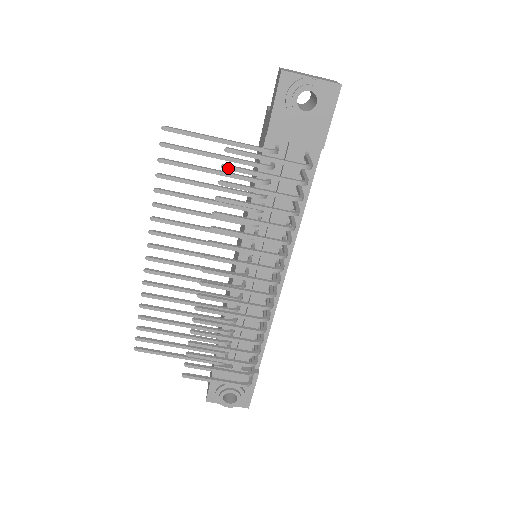
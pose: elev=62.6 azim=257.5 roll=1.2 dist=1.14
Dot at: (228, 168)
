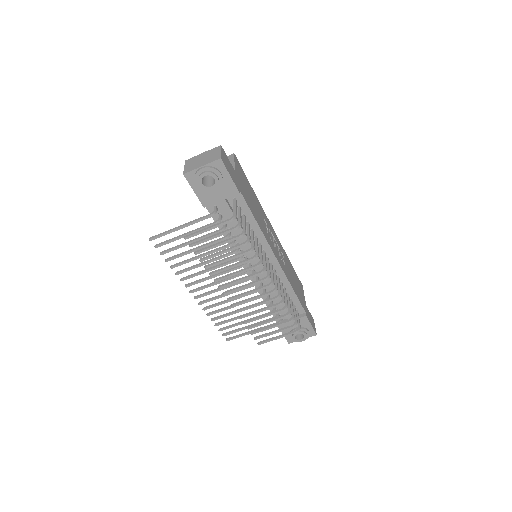
Dot at: (193, 245)
